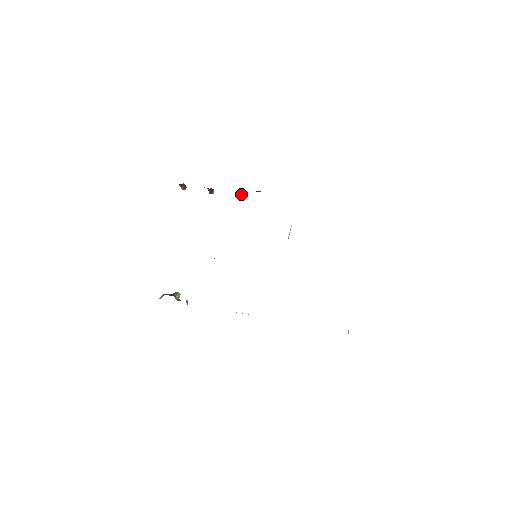
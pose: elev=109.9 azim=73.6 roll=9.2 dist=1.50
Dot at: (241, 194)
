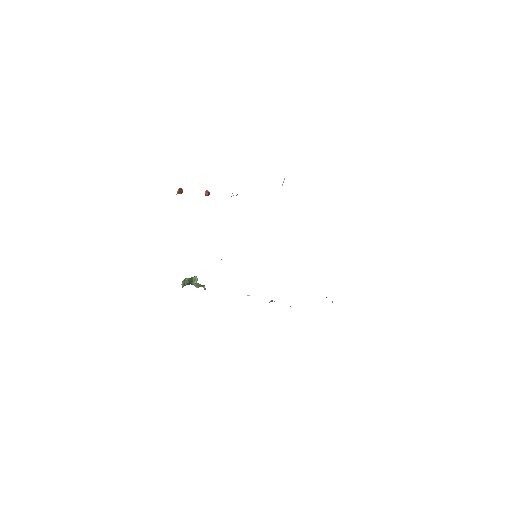
Dot at: occluded
